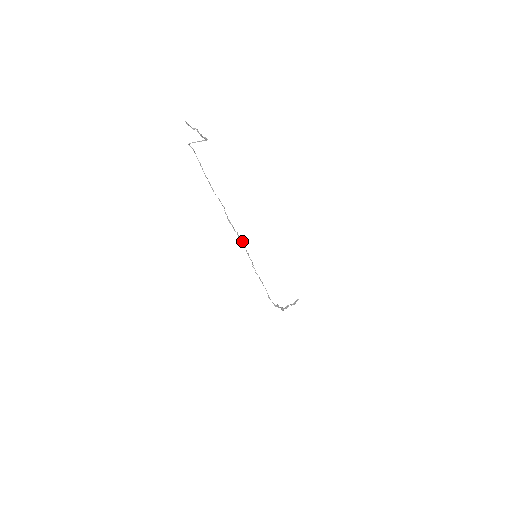
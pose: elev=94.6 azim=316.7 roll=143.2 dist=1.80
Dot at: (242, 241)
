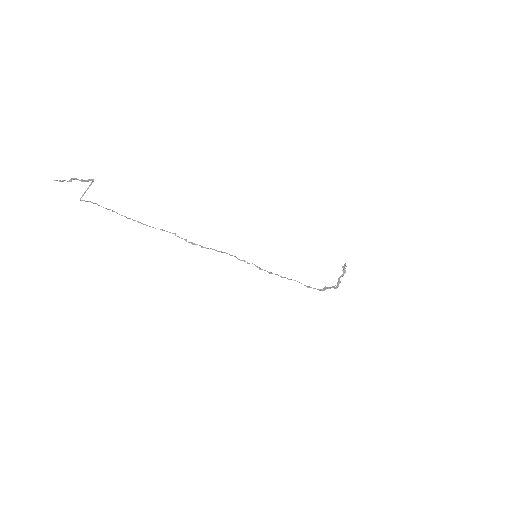
Dot at: occluded
